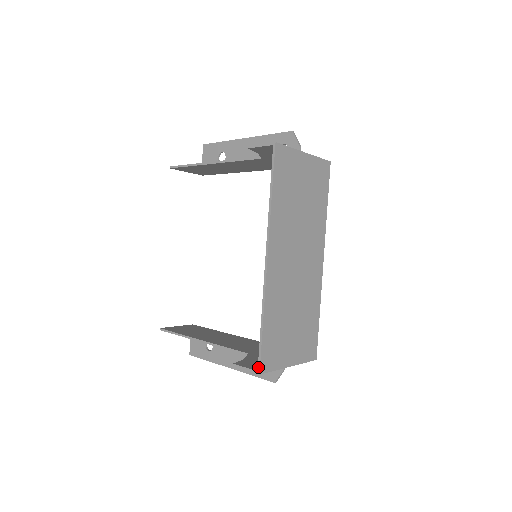
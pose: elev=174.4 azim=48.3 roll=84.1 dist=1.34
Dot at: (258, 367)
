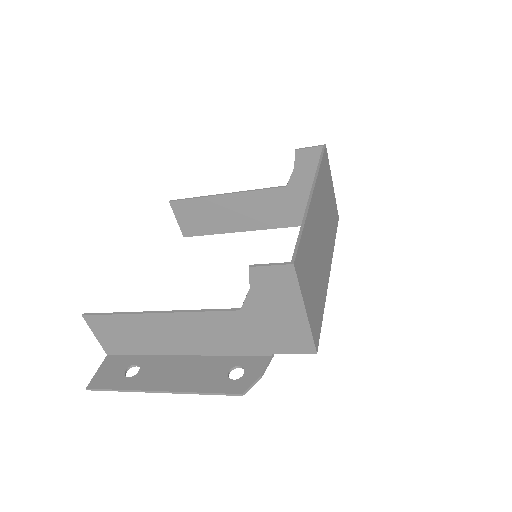
Dot at: (292, 258)
